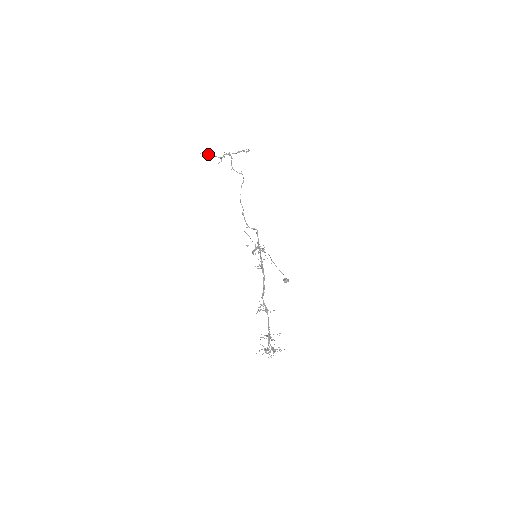
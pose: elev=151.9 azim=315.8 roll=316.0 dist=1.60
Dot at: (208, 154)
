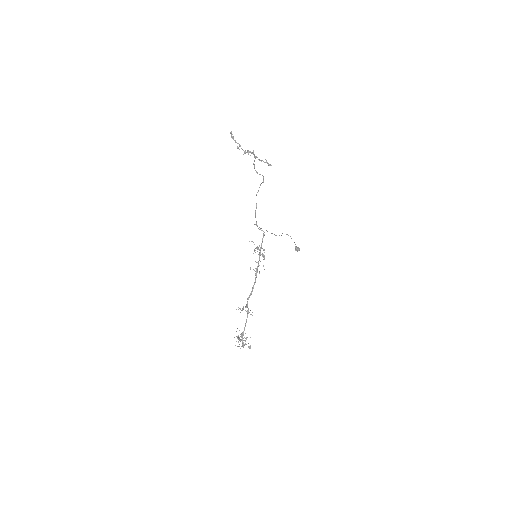
Dot at: (235, 140)
